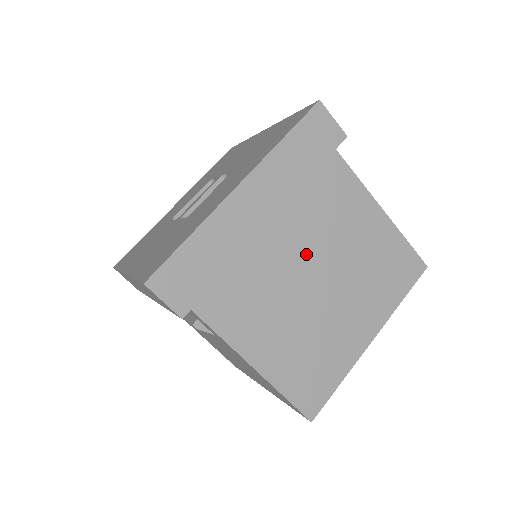
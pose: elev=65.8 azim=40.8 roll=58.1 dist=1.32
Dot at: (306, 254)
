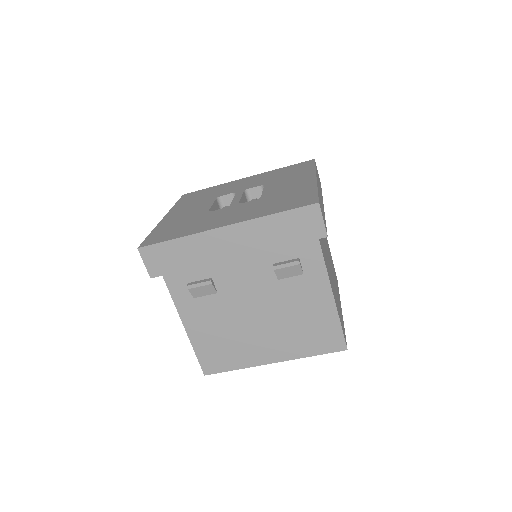
Dot at: occluded
